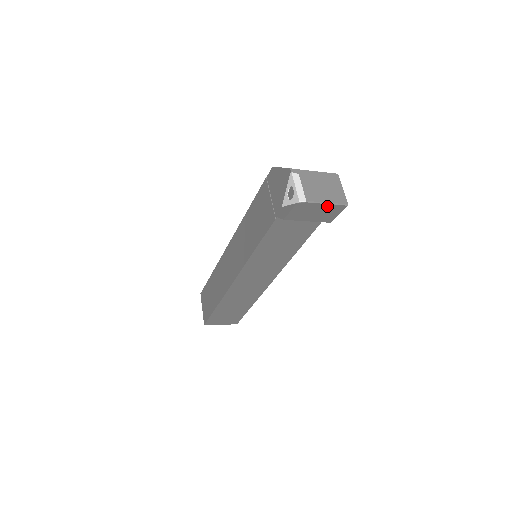
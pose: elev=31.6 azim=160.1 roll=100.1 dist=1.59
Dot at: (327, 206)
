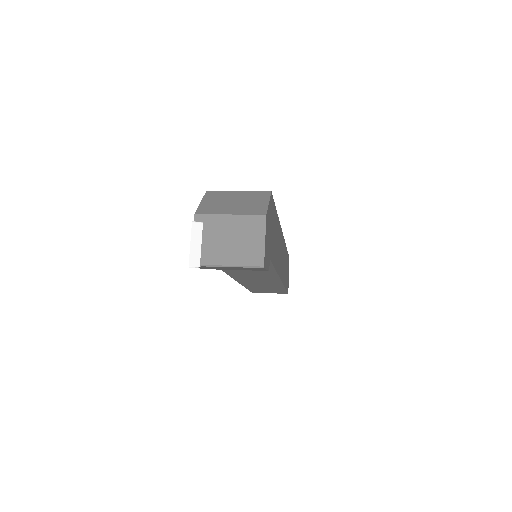
Dot at: (236, 267)
